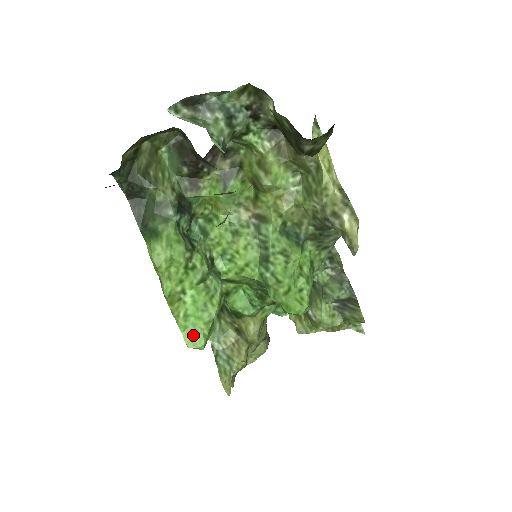
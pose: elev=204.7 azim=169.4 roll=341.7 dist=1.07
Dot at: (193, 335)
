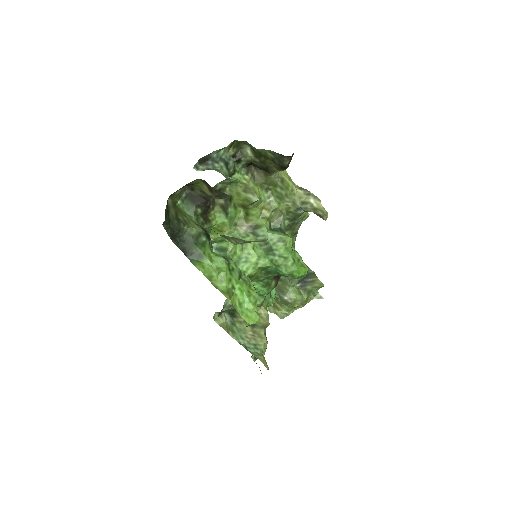
Dot at: (249, 315)
